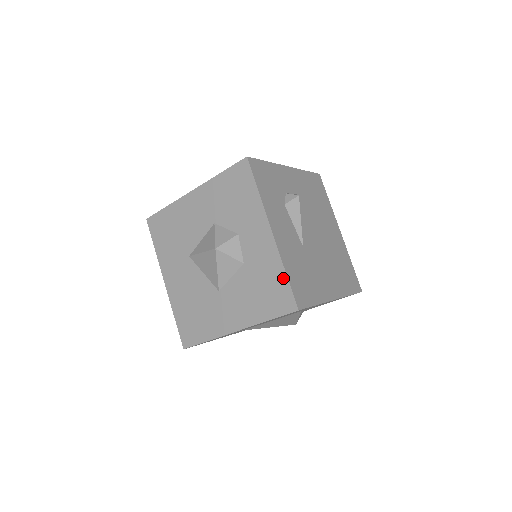
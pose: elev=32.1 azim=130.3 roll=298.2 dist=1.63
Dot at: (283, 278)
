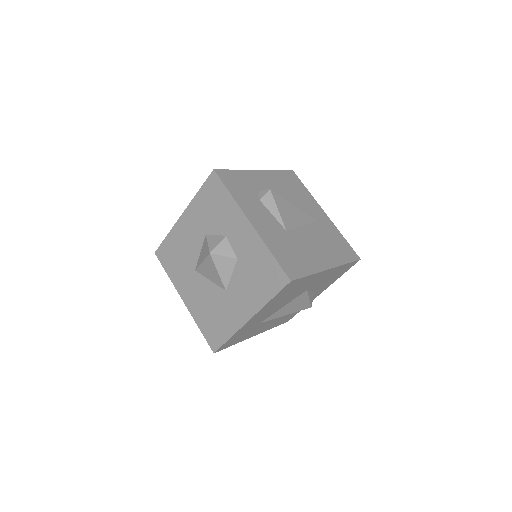
Dot at: (271, 258)
